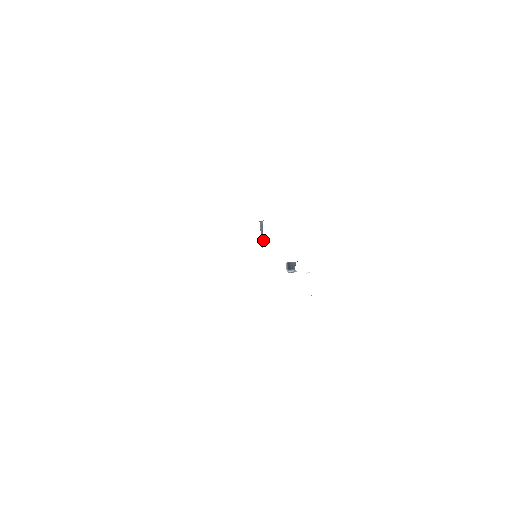
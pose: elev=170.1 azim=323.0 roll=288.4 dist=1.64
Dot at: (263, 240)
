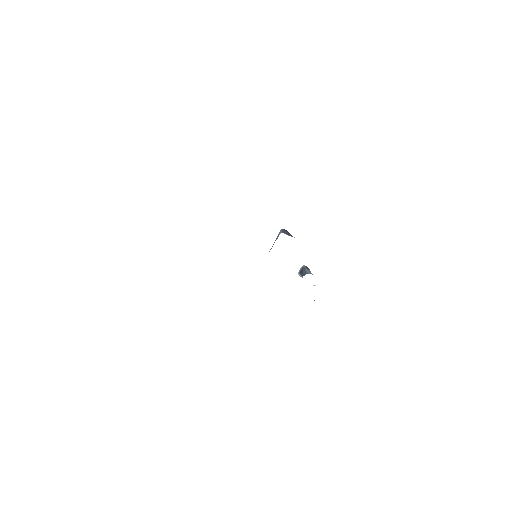
Dot at: occluded
